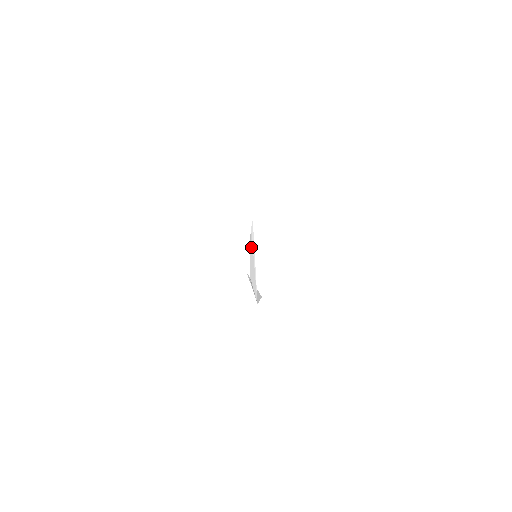
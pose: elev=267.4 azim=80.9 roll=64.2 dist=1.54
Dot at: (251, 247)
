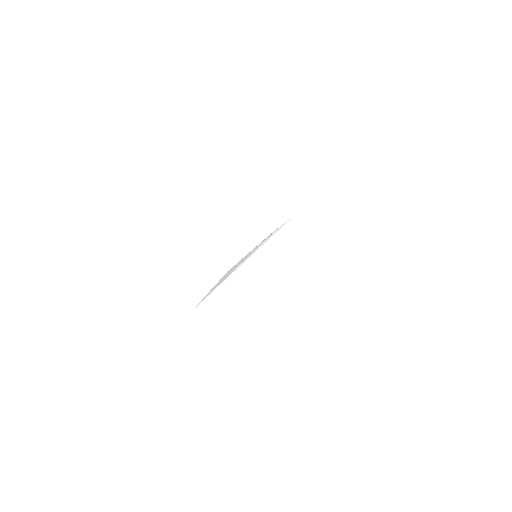
Dot at: (260, 244)
